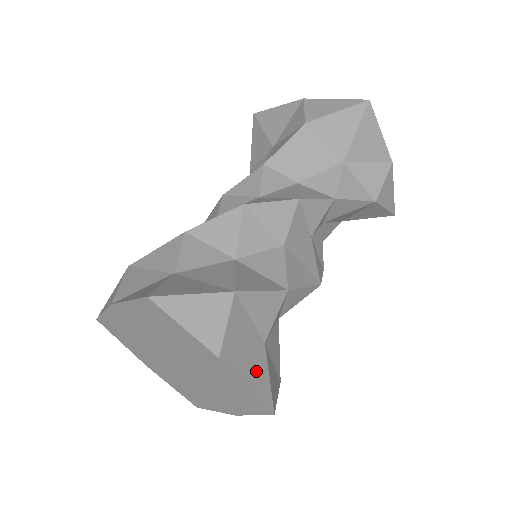
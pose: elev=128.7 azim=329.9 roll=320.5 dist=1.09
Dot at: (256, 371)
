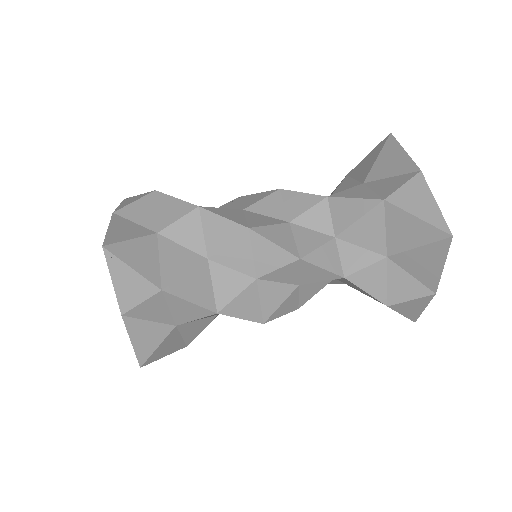
Dot at: (149, 338)
